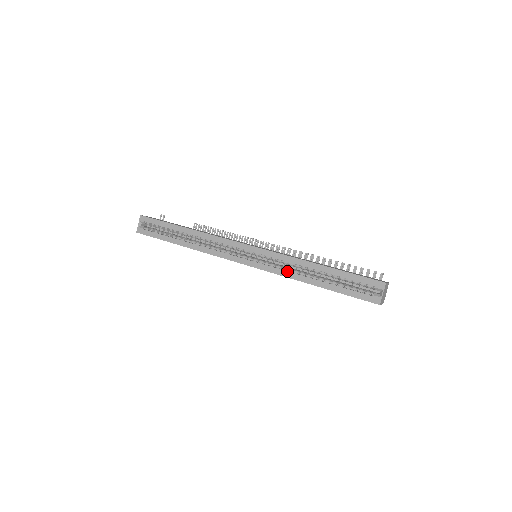
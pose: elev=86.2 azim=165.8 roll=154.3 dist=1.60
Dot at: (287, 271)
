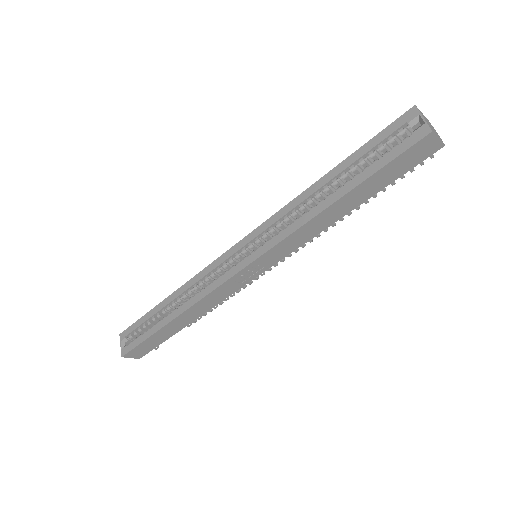
Dot at: (292, 223)
